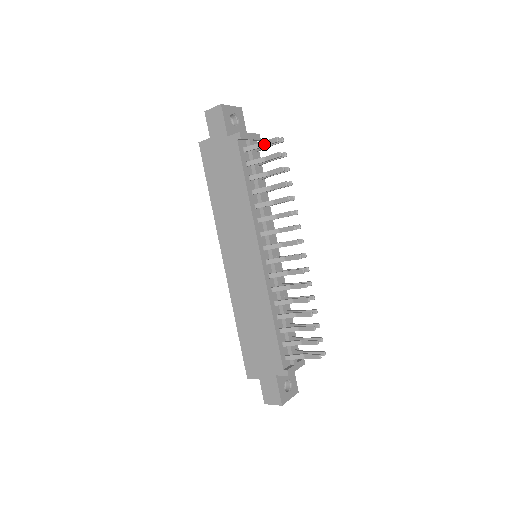
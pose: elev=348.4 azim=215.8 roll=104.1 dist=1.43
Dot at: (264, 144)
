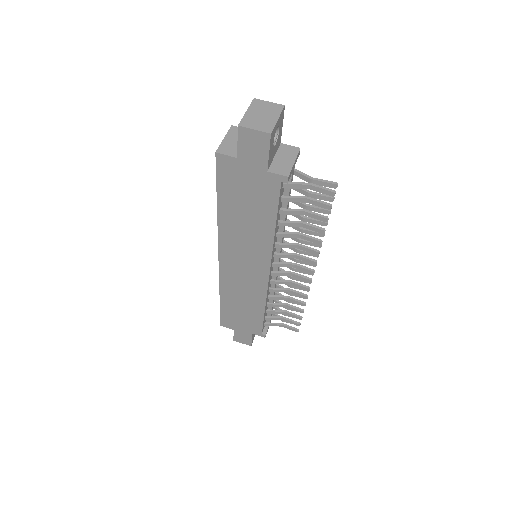
Dot at: (313, 188)
